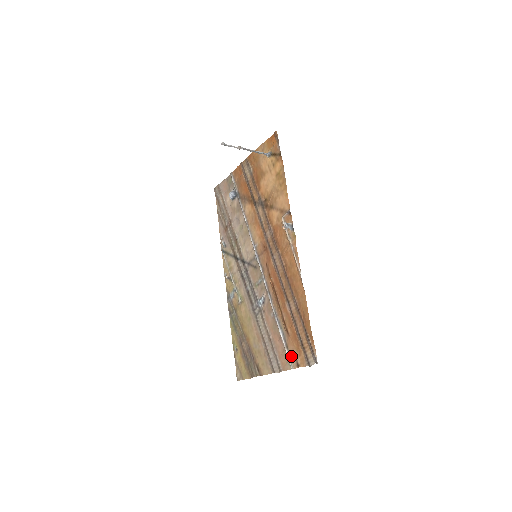
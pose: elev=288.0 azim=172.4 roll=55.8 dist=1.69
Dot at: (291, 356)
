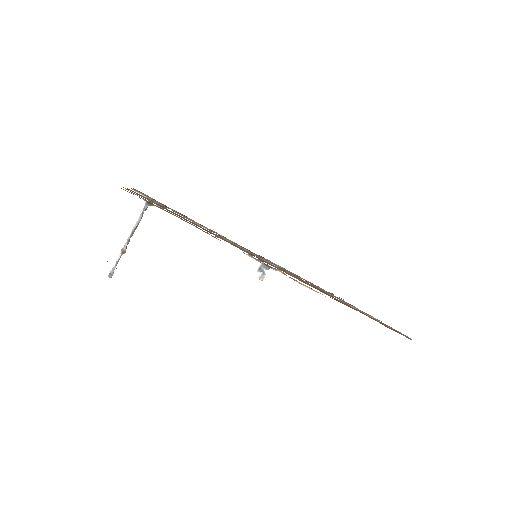
Dot at: occluded
